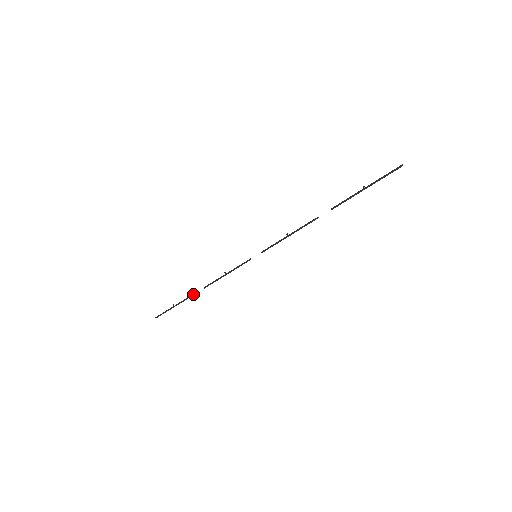
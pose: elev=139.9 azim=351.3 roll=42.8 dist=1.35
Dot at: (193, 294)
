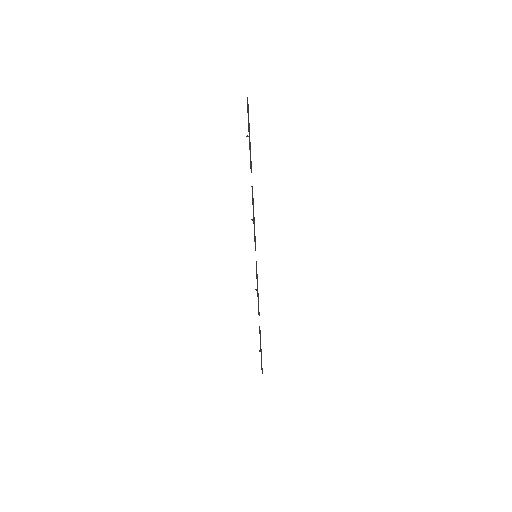
Dot at: (259, 328)
